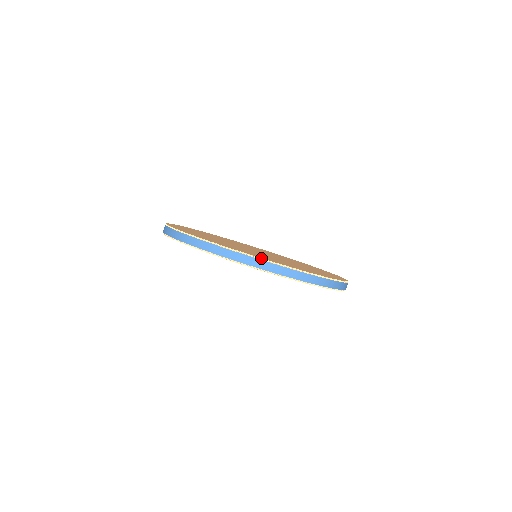
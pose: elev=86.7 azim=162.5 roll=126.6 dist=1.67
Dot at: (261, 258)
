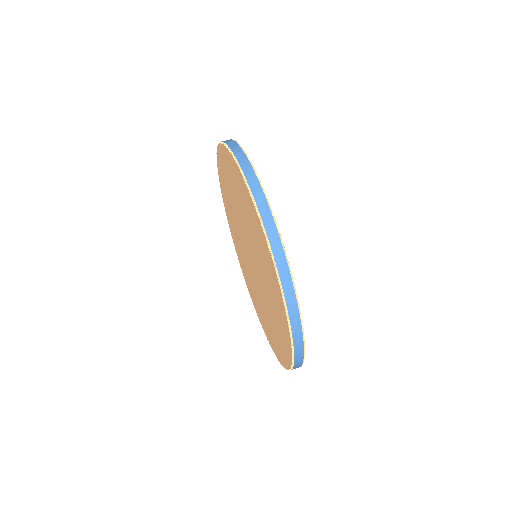
Dot at: occluded
